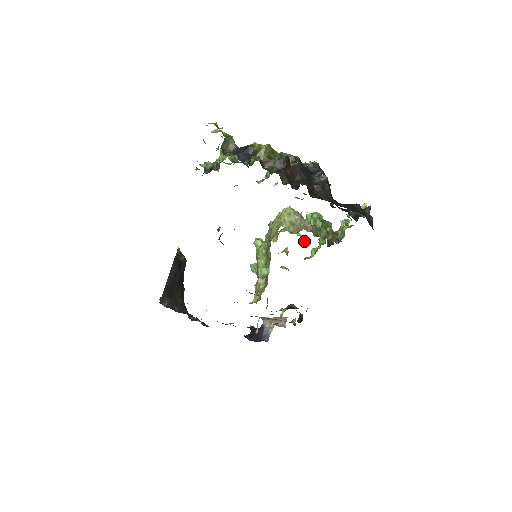
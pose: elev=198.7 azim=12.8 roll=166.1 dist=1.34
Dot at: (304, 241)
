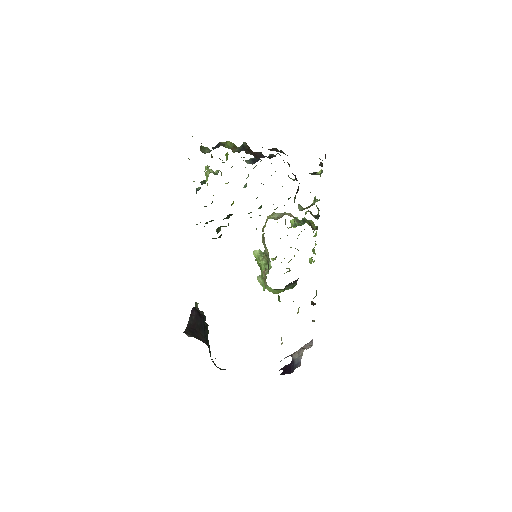
Dot at: occluded
